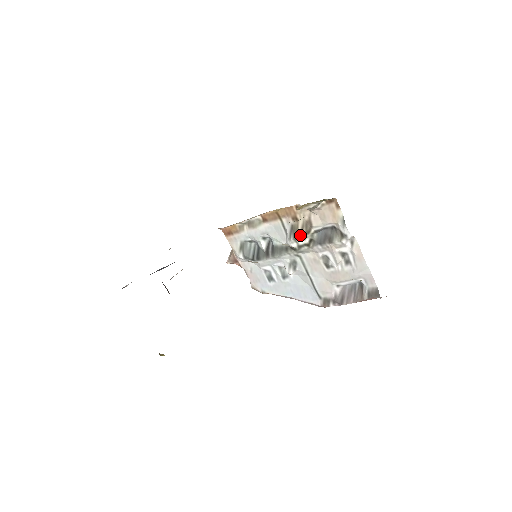
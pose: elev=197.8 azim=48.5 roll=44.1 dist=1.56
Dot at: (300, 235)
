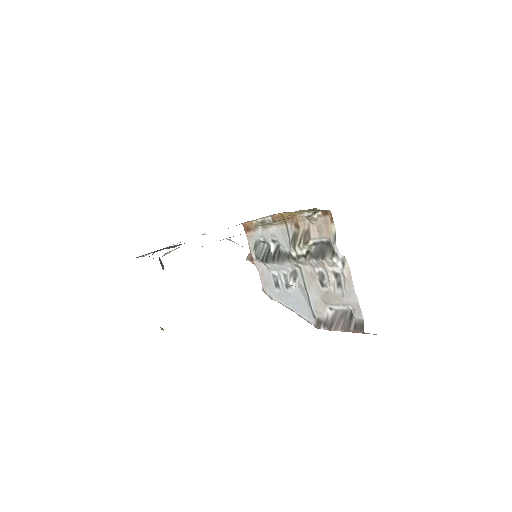
Dot at: (298, 244)
